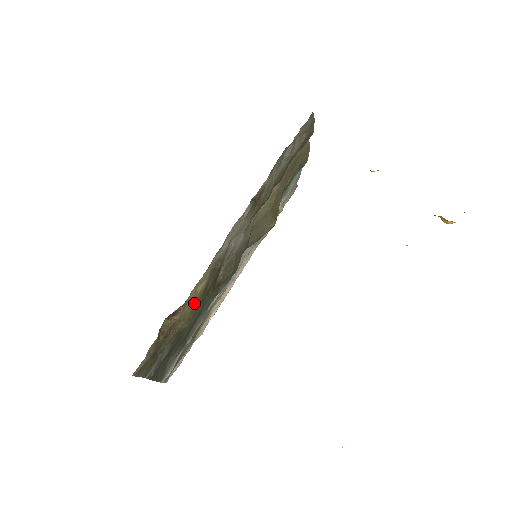
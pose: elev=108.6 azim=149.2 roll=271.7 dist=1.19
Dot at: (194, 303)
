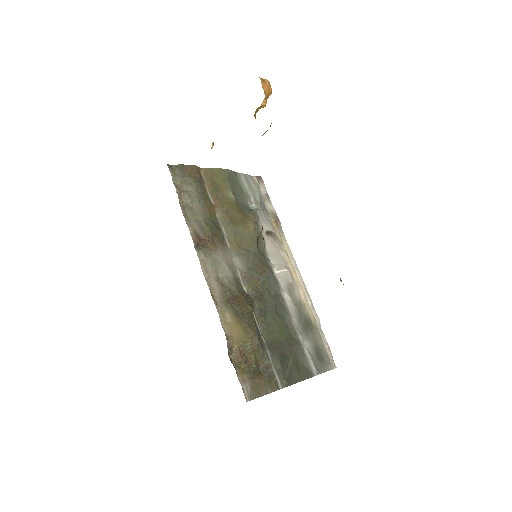
Dot at: (239, 328)
